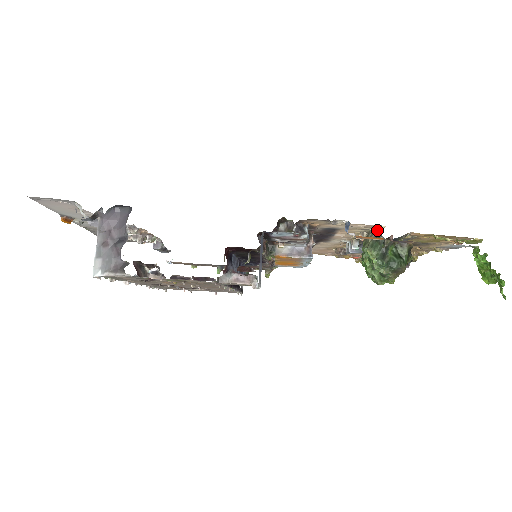
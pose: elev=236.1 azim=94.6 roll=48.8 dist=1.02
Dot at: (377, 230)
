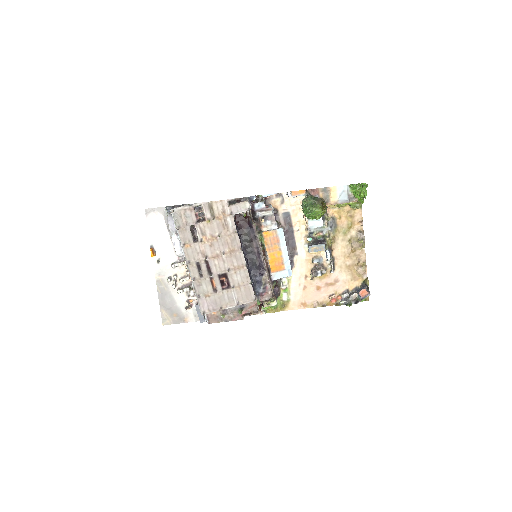
Dot at: occluded
